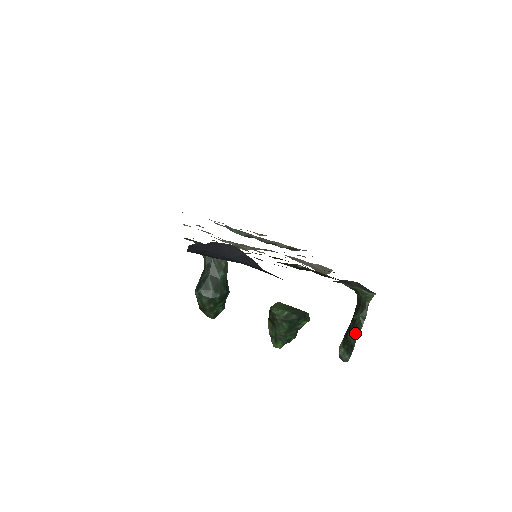
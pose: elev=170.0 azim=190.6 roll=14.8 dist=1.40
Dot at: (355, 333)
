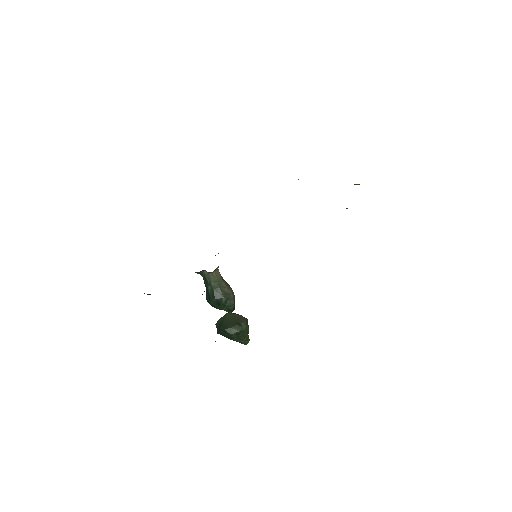
Dot at: occluded
